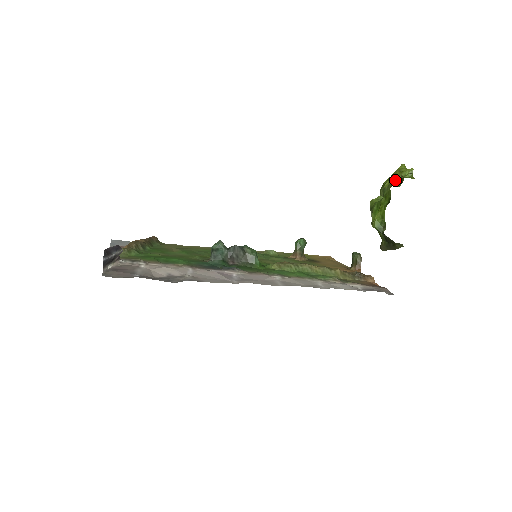
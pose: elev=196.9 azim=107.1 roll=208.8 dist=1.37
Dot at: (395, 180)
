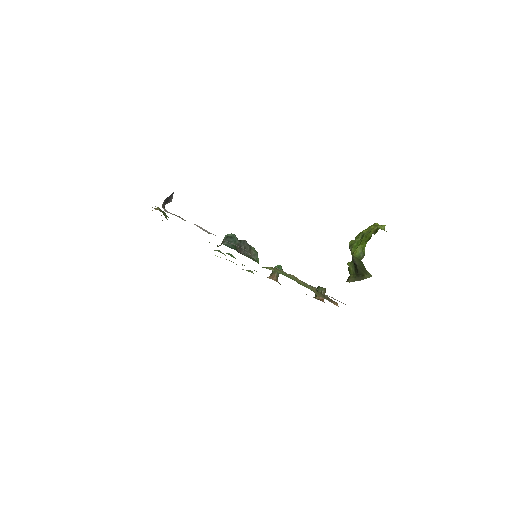
Dot at: occluded
